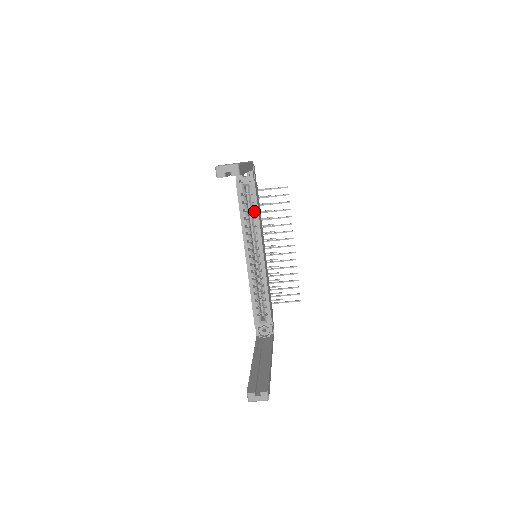
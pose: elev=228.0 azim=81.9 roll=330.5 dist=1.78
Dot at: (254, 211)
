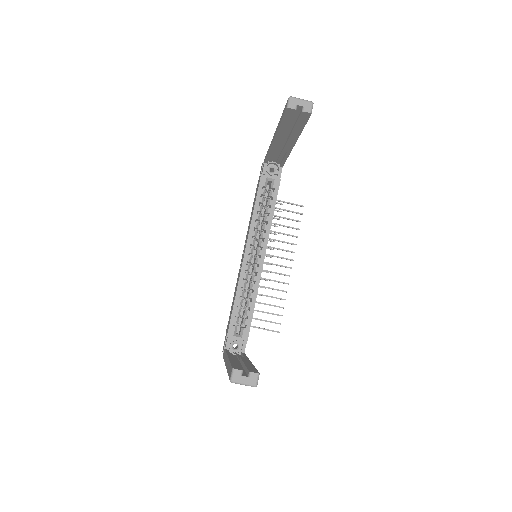
Dot at: (270, 208)
